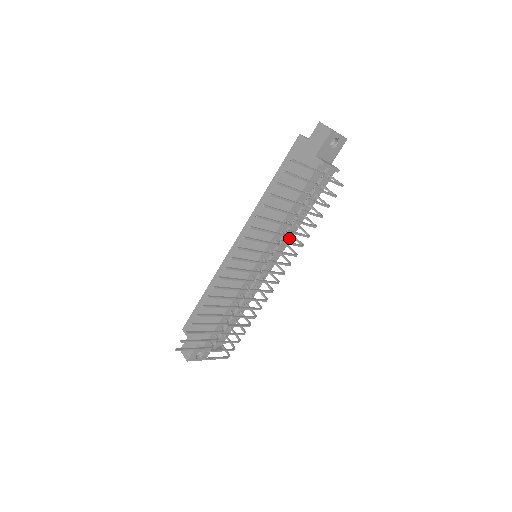
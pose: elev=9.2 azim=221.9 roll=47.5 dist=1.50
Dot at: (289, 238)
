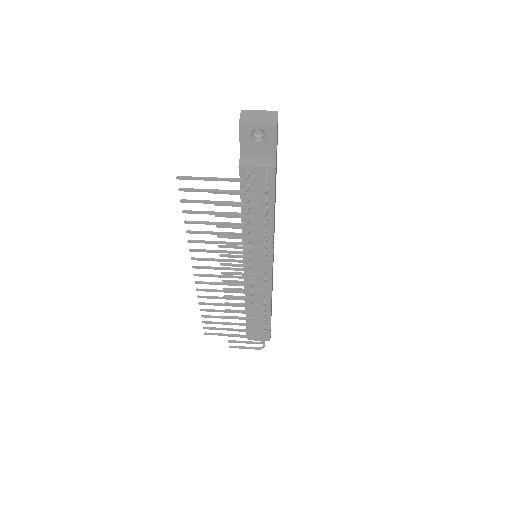
Dot at: (269, 242)
